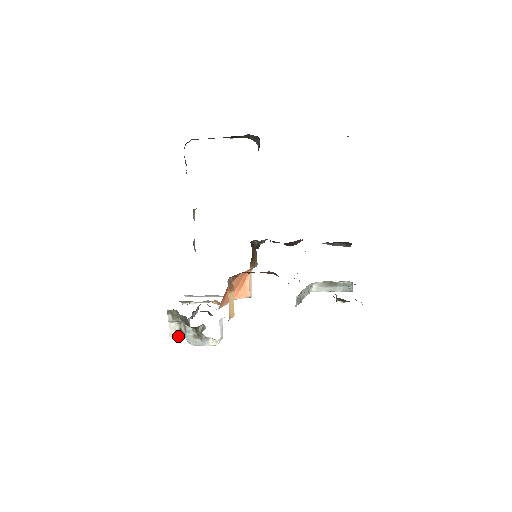
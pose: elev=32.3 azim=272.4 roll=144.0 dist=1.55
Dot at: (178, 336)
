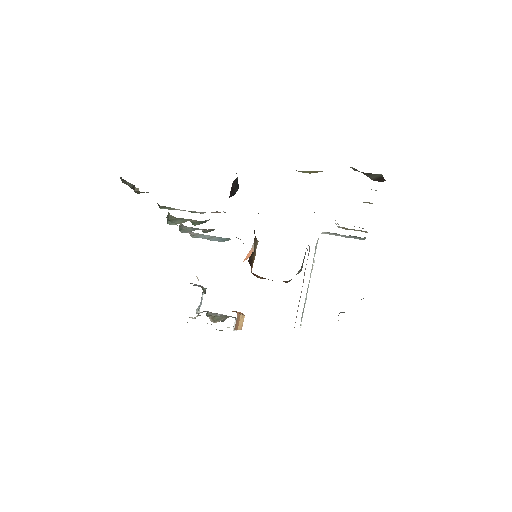
Dot at: occluded
